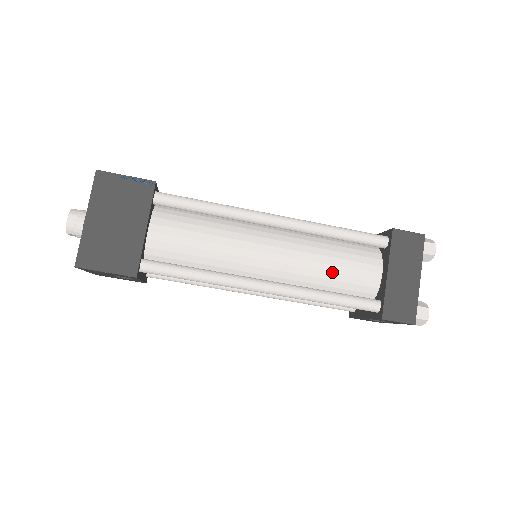
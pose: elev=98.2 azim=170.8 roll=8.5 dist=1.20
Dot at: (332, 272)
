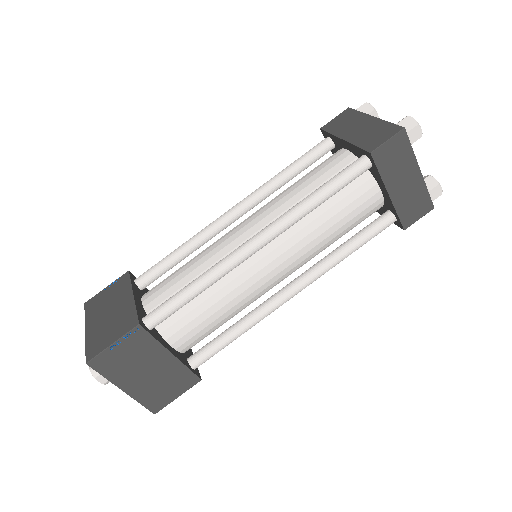
Dot at: (337, 230)
